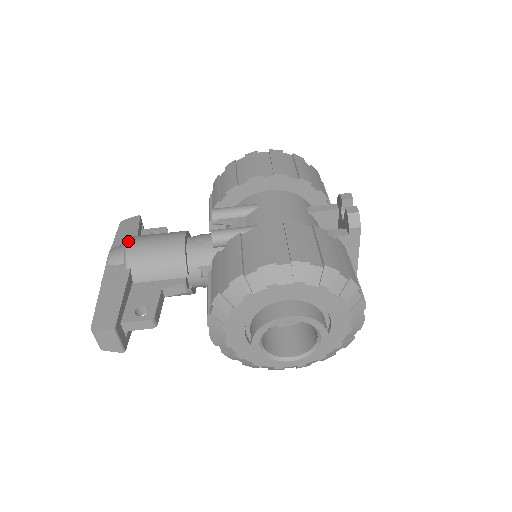
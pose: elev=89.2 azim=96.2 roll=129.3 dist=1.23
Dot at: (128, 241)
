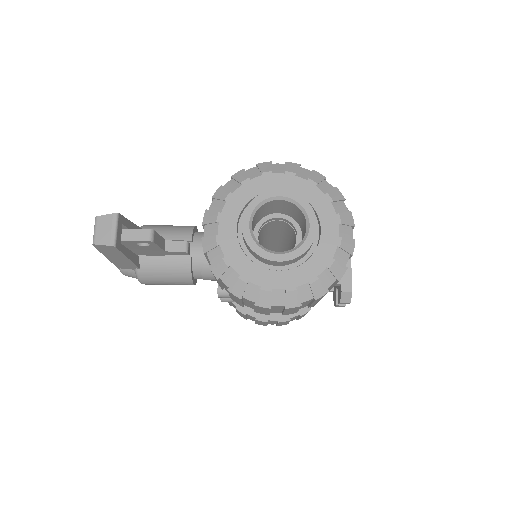
Dot at: occluded
